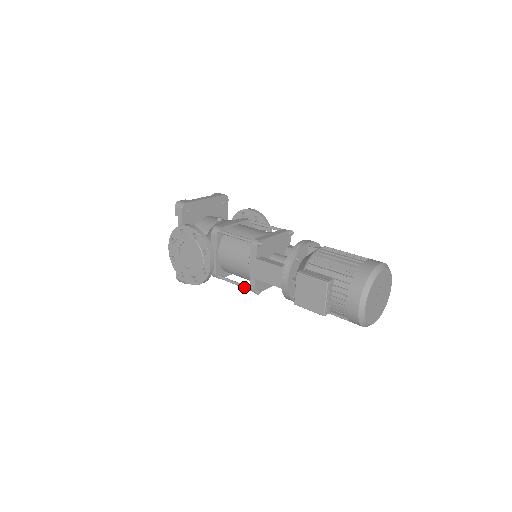
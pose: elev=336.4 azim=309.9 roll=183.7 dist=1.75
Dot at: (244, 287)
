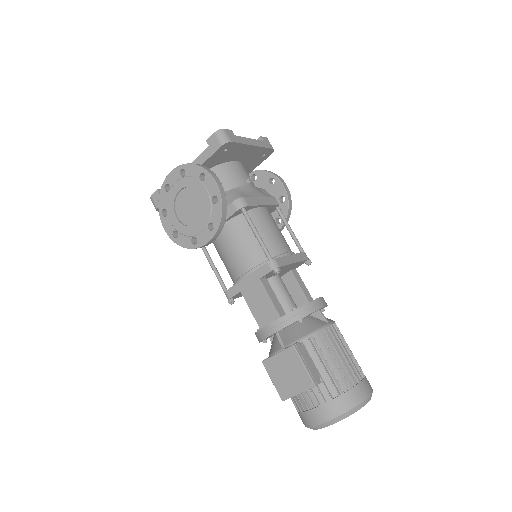
Dot at: (221, 283)
